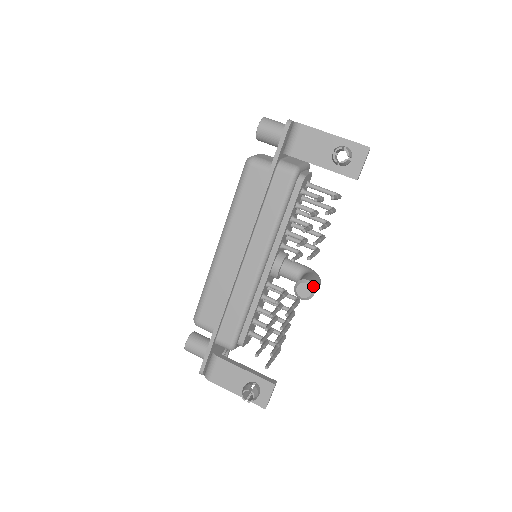
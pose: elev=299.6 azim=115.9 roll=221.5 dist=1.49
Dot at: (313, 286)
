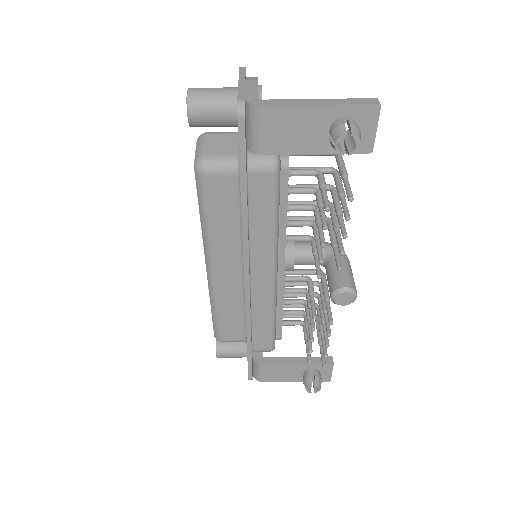
Dot at: (353, 291)
